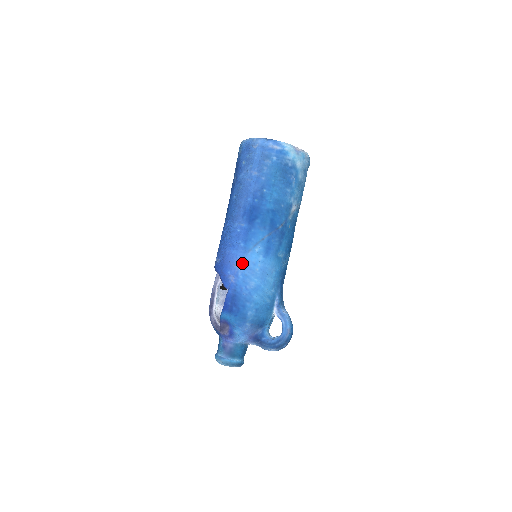
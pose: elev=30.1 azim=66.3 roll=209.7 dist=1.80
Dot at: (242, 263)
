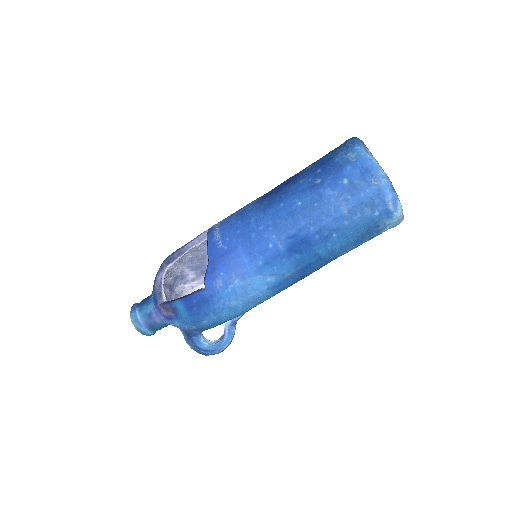
Dot at: (243, 279)
